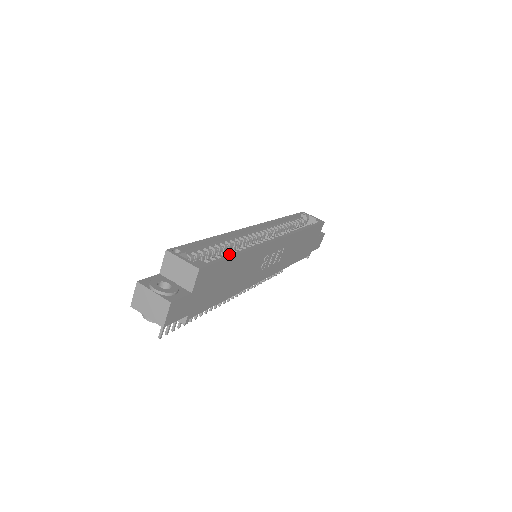
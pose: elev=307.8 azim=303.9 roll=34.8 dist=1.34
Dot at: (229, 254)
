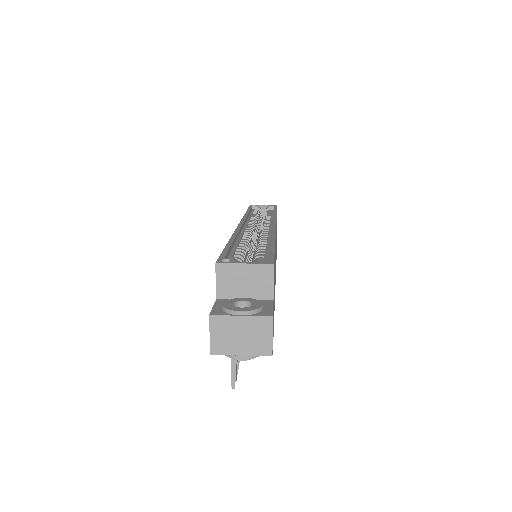
Dot at: occluded
